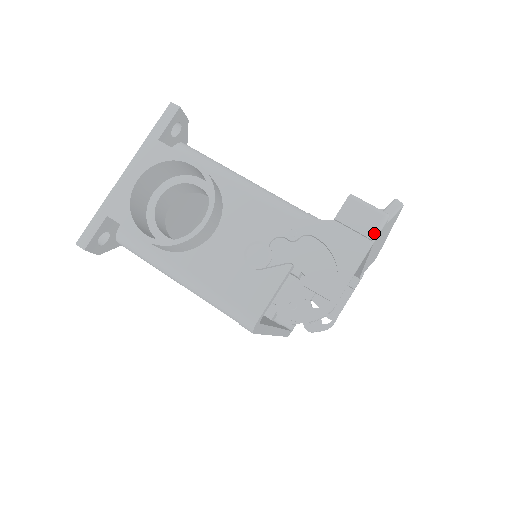
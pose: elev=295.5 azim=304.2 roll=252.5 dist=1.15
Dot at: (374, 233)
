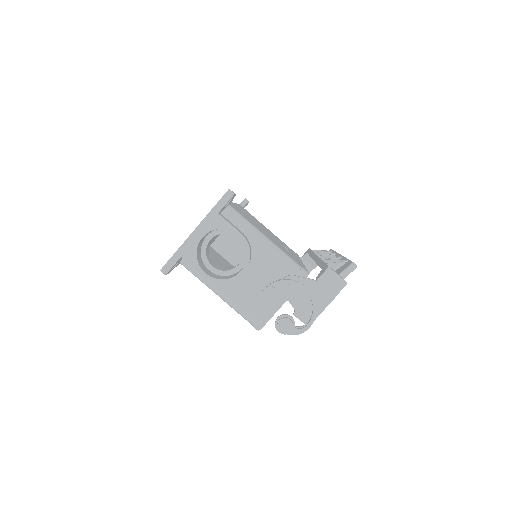
Dot at: (337, 293)
